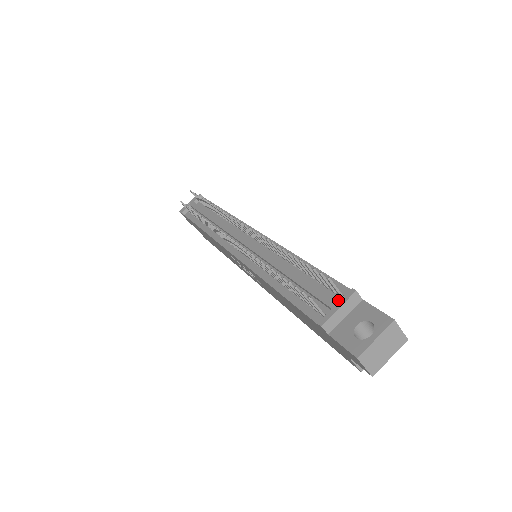
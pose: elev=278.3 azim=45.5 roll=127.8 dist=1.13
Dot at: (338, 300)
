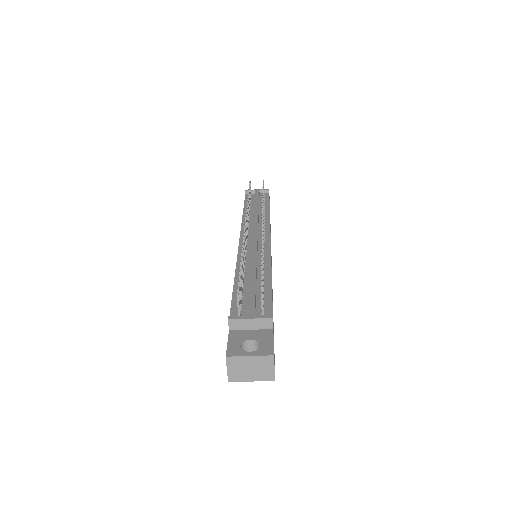
Dot at: (258, 315)
